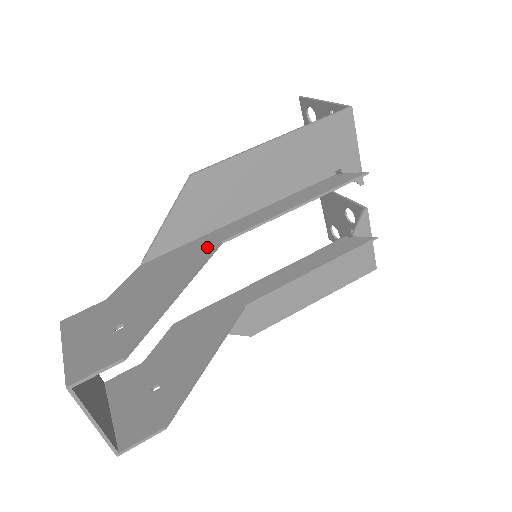
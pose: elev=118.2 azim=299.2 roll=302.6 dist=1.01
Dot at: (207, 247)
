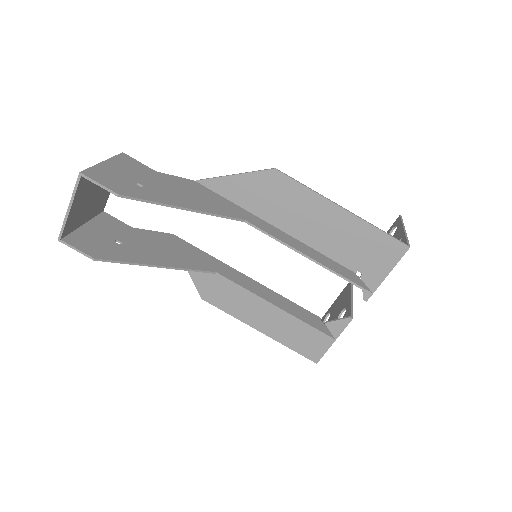
Dot at: (235, 213)
